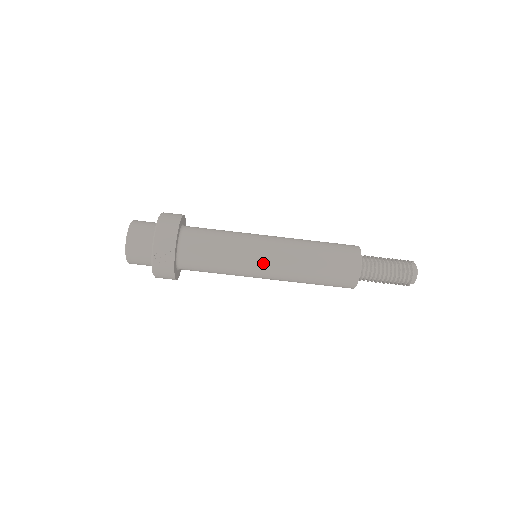
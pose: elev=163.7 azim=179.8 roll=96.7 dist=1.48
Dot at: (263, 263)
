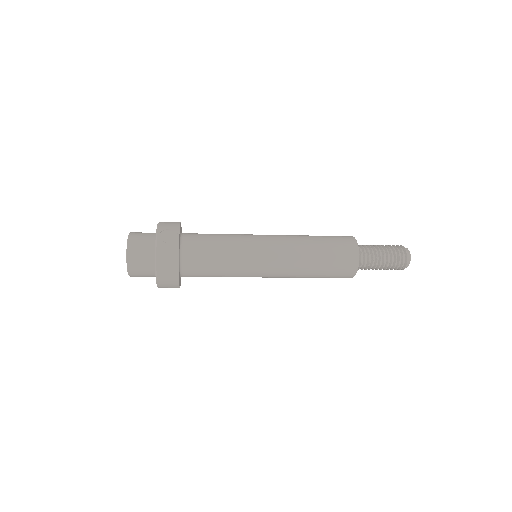
Dot at: (265, 244)
